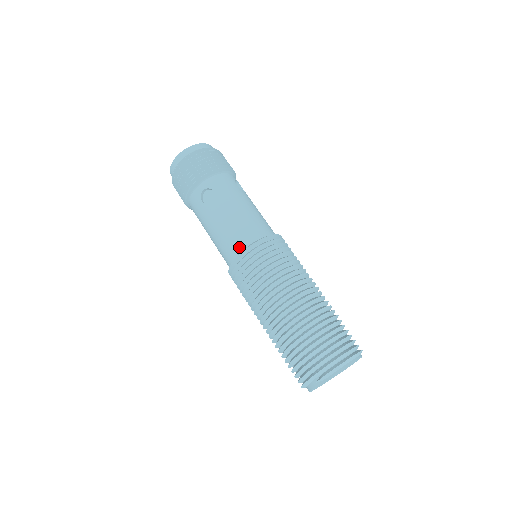
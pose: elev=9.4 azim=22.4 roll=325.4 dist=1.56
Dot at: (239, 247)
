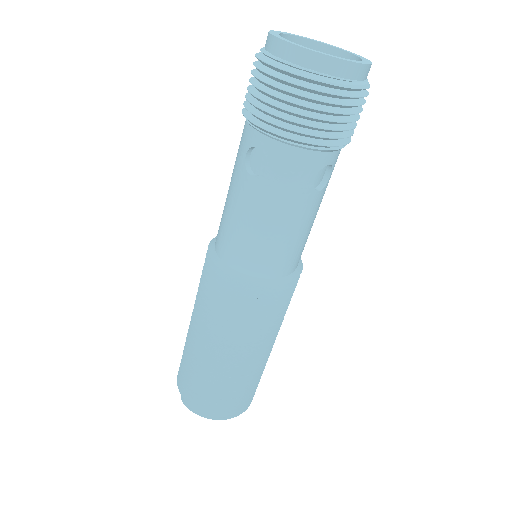
Dot at: (226, 257)
